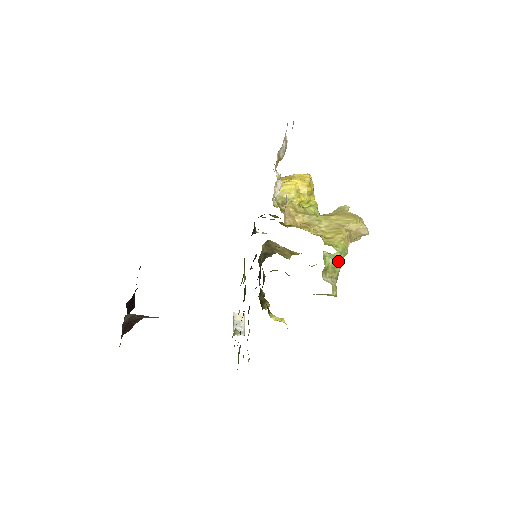
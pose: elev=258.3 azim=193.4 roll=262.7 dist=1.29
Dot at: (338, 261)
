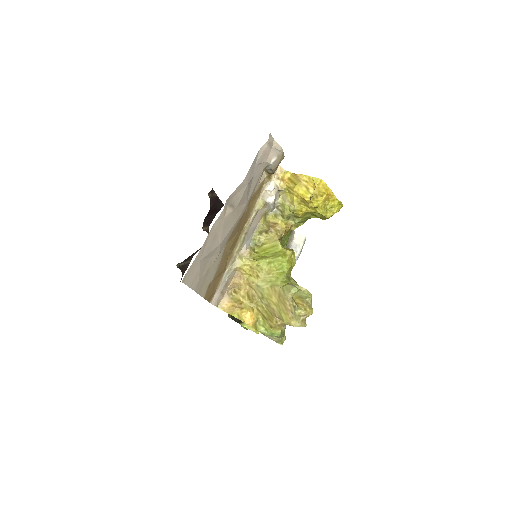
Dot at: occluded
